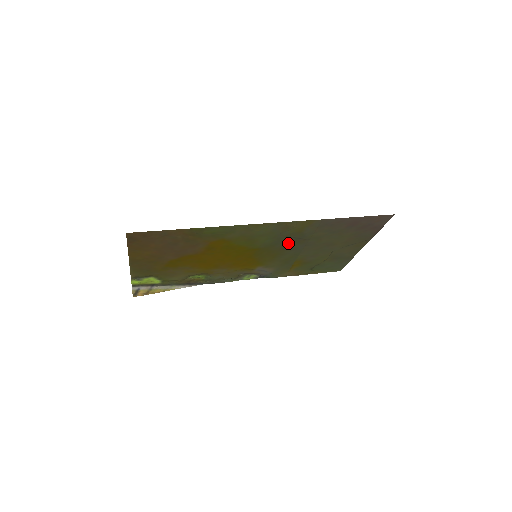
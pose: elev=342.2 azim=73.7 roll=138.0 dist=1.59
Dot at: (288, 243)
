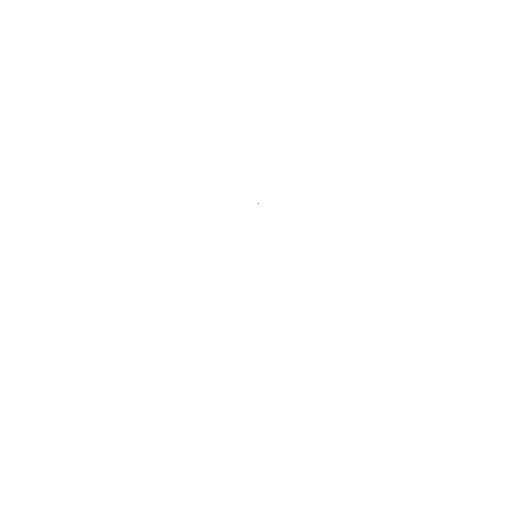
Dot at: occluded
